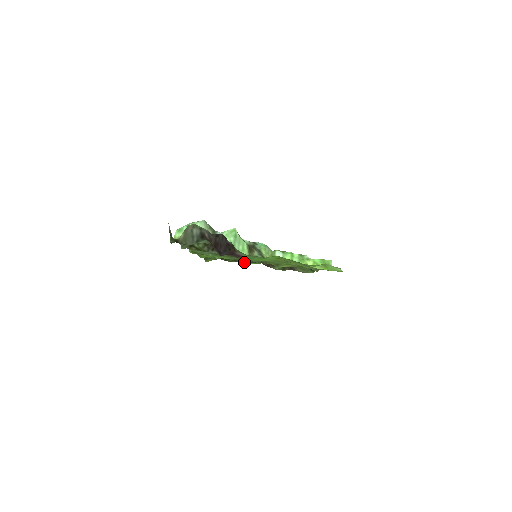
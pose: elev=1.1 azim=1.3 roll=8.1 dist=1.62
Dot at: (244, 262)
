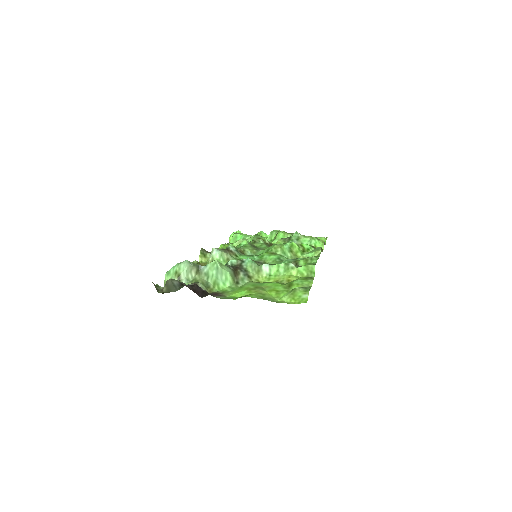
Dot at: occluded
